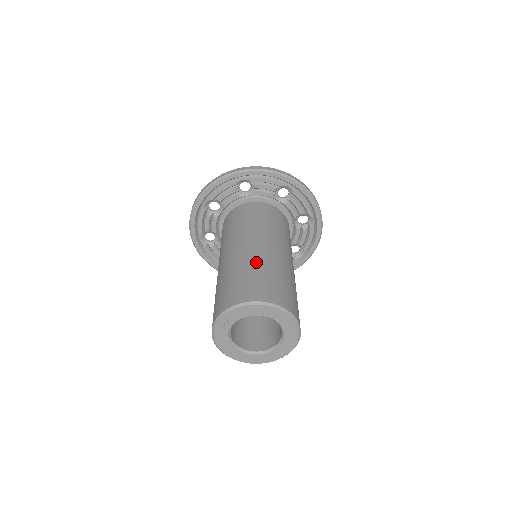
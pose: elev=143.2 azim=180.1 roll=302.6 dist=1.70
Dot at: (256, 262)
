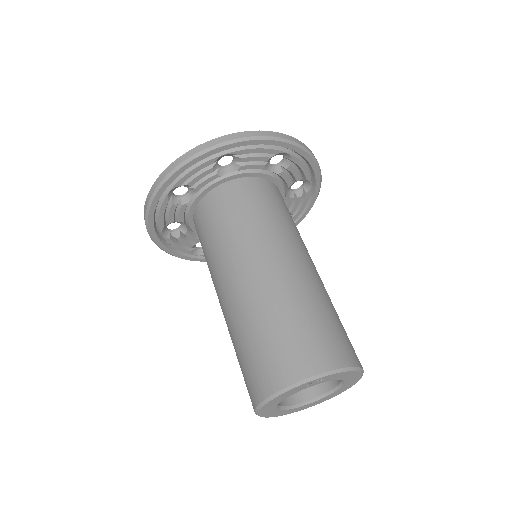
Dot at: (326, 297)
